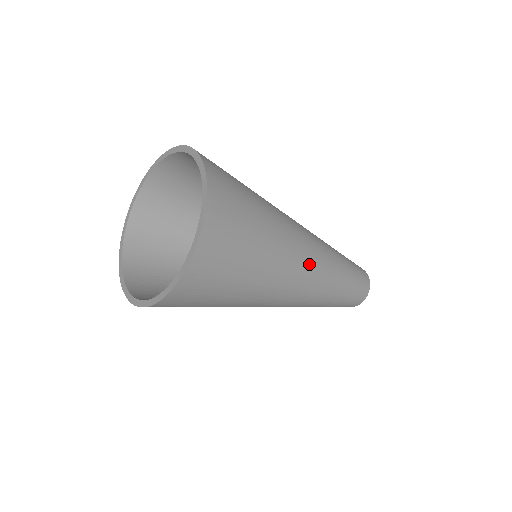
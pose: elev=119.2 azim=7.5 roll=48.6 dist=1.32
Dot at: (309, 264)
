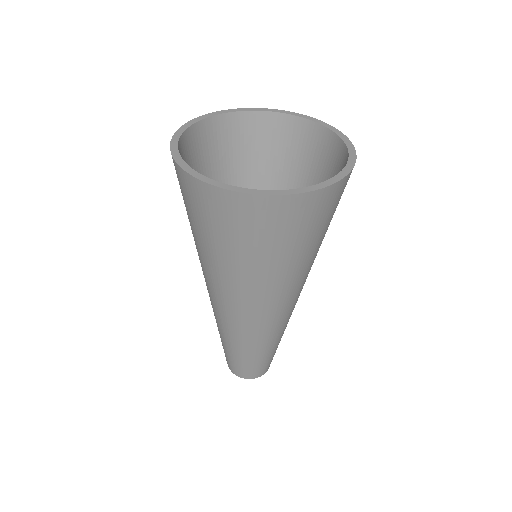
Dot at: occluded
